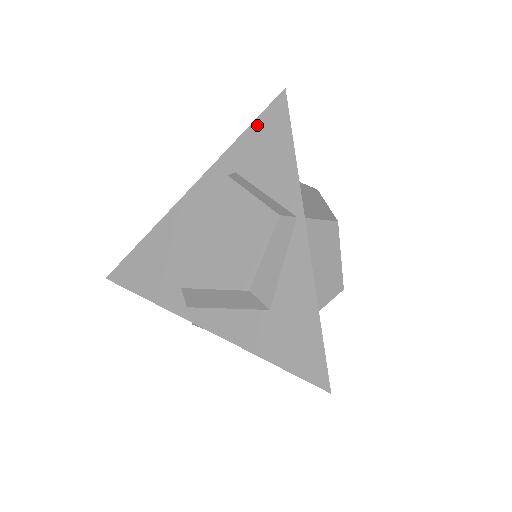
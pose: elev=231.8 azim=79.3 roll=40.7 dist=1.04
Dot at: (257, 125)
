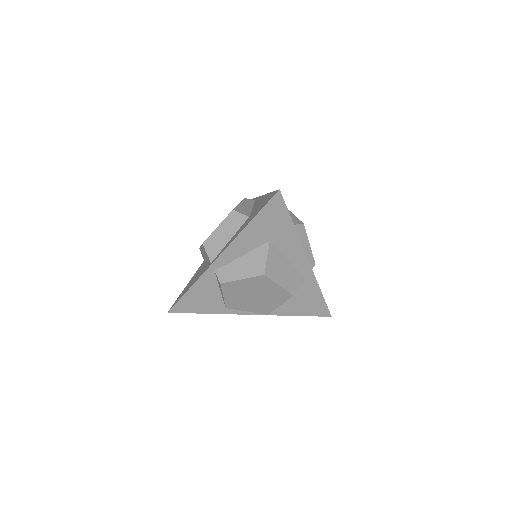
Dot at: occluded
